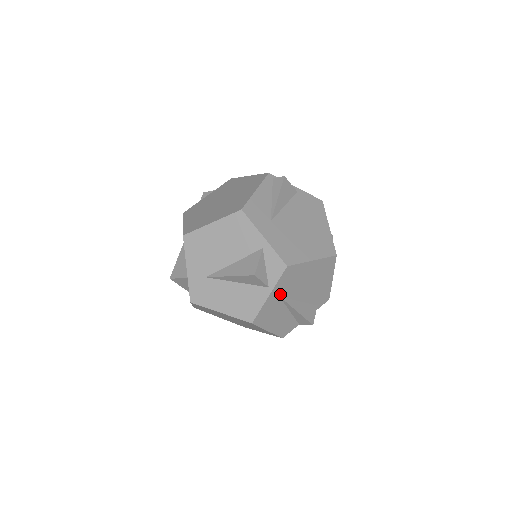
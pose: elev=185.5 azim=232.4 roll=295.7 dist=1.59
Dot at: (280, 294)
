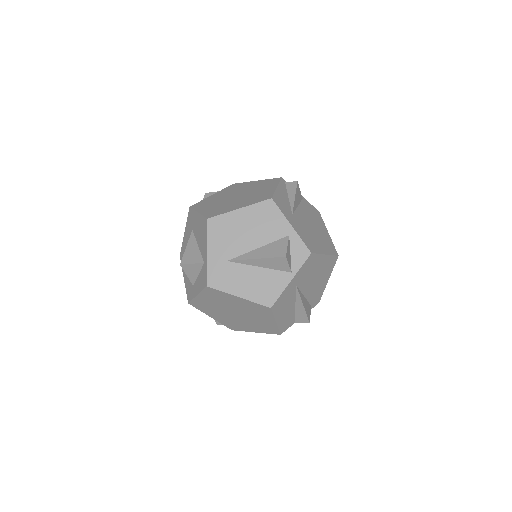
Dot at: (297, 282)
